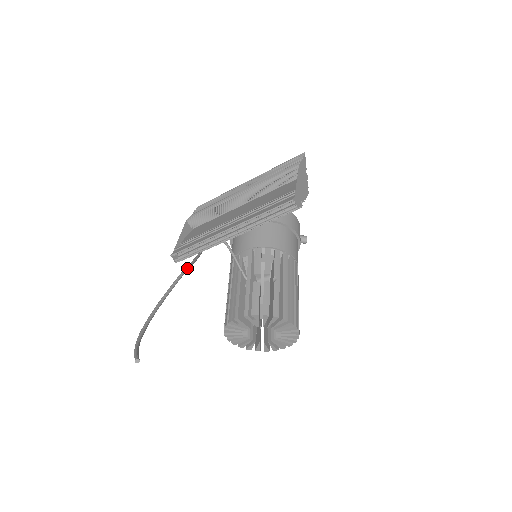
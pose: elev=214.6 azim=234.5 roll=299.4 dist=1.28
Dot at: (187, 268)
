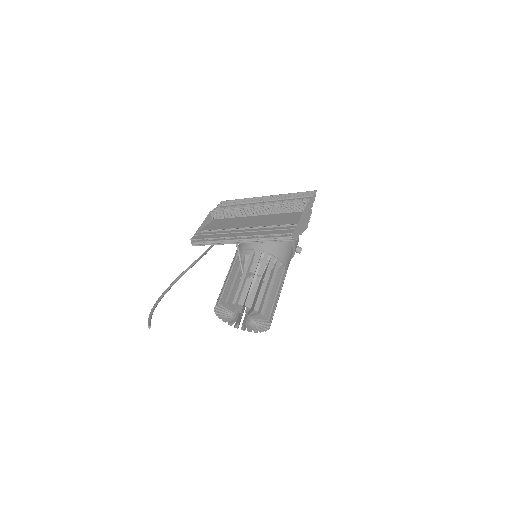
Dot at: (200, 258)
